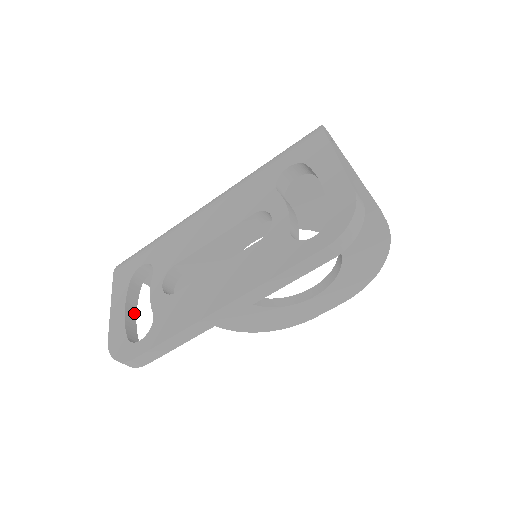
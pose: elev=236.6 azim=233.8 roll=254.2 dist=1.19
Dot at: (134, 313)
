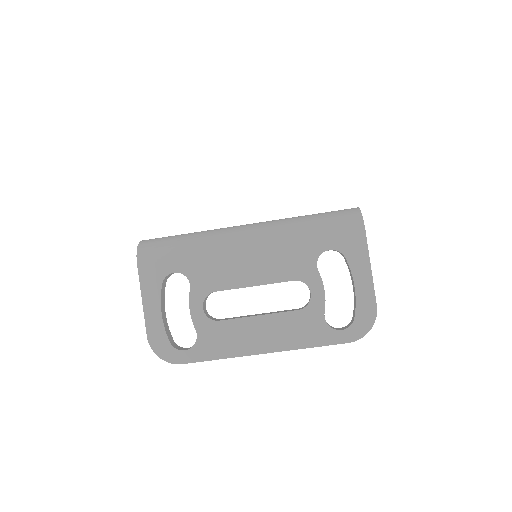
Dot at: (164, 310)
